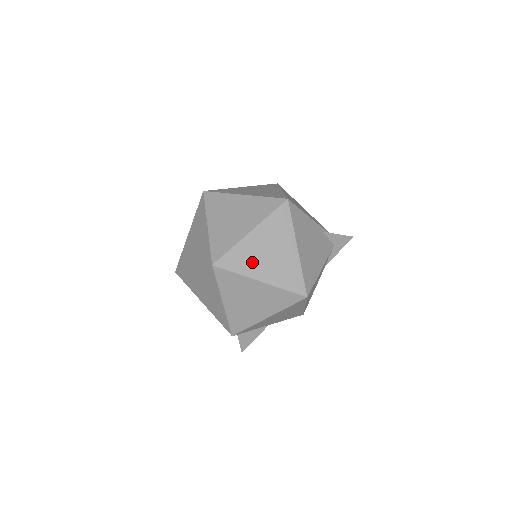
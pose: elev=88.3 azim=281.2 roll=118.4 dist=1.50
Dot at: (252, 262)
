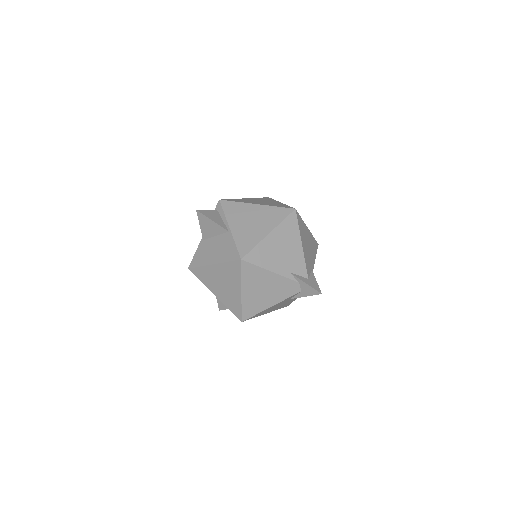
Dot at: occluded
